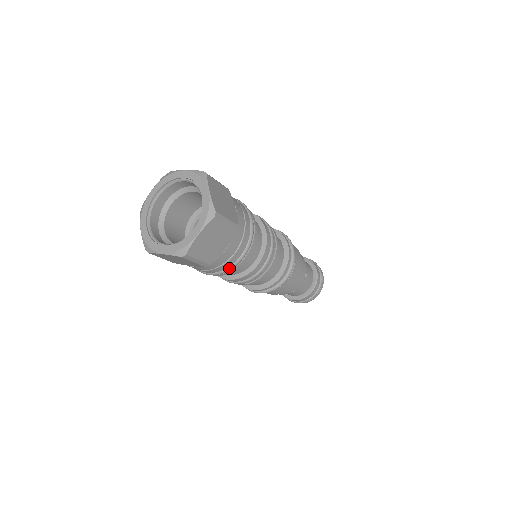
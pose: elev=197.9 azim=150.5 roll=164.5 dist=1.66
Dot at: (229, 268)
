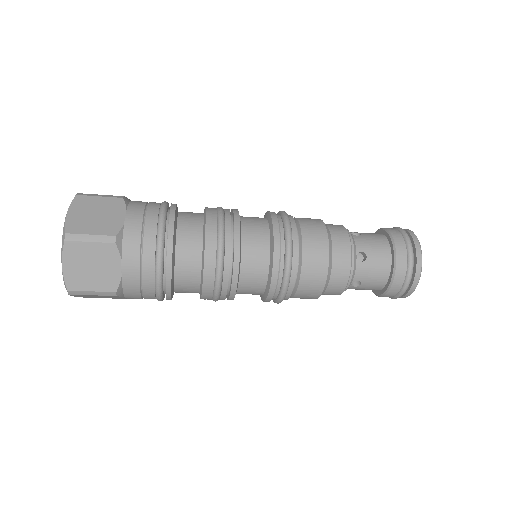
Dot at: (156, 288)
